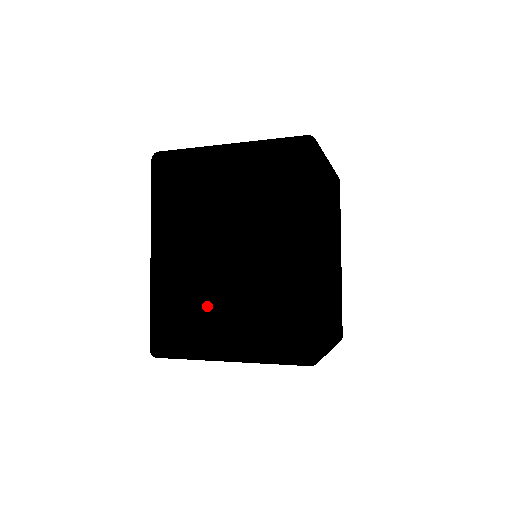
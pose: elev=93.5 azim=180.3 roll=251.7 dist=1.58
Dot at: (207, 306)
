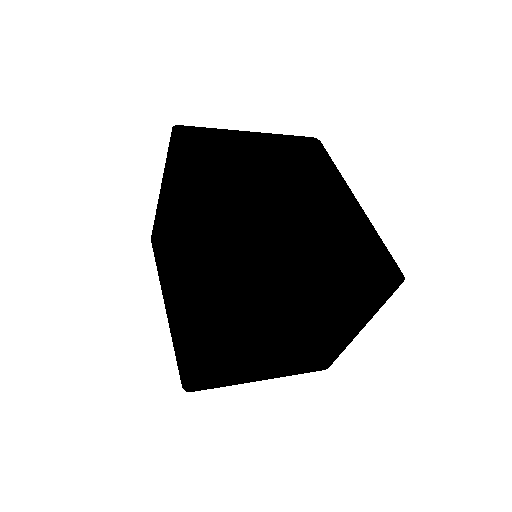
Dot at: (279, 240)
